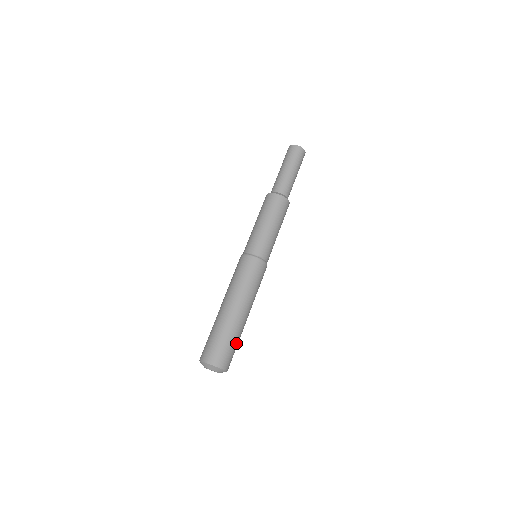
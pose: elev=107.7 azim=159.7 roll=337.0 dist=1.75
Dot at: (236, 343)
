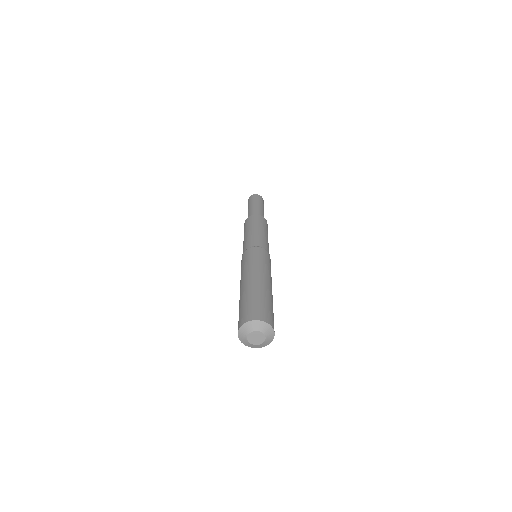
Dot at: (273, 313)
